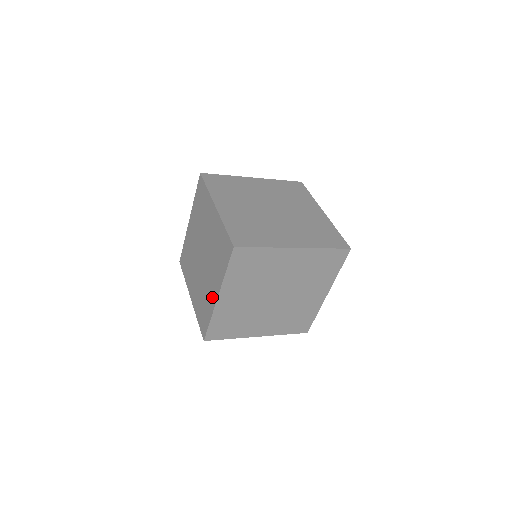
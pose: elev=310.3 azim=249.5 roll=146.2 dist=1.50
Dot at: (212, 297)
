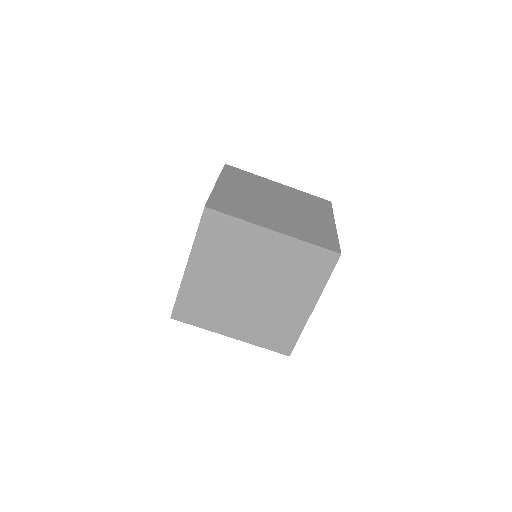
Dot at: occluded
